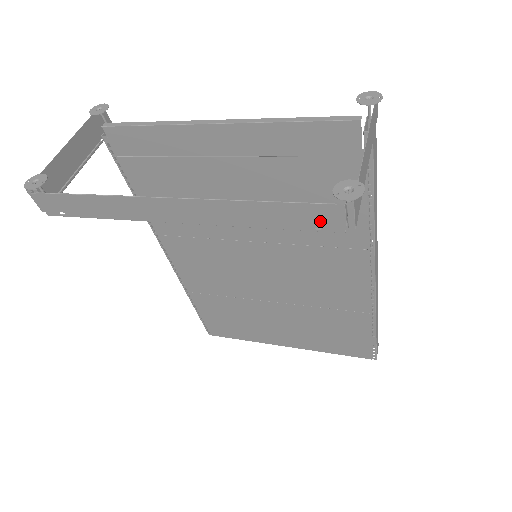
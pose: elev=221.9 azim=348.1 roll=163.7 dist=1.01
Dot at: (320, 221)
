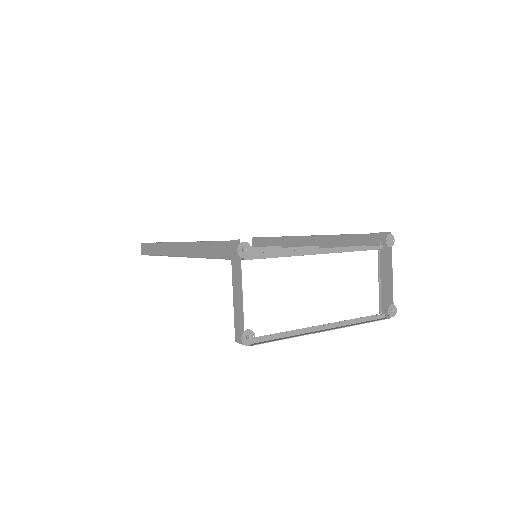
Dot at: occluded
